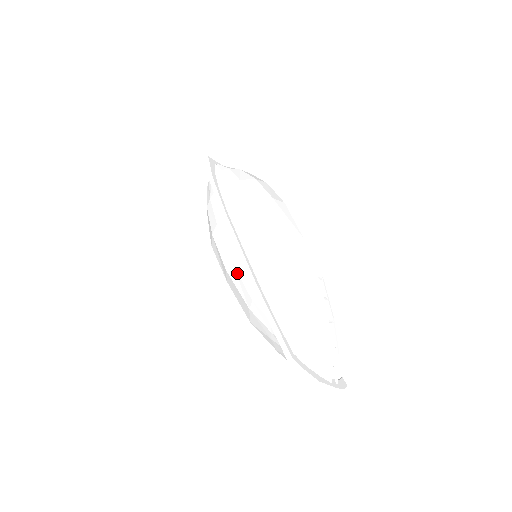
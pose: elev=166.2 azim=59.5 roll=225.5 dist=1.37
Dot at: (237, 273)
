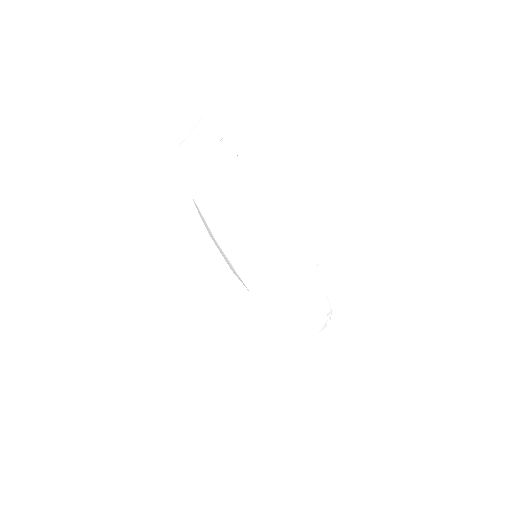
Dot at: (243, 283)
